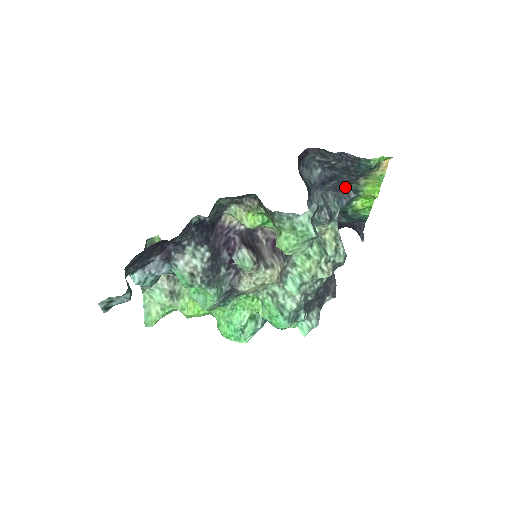
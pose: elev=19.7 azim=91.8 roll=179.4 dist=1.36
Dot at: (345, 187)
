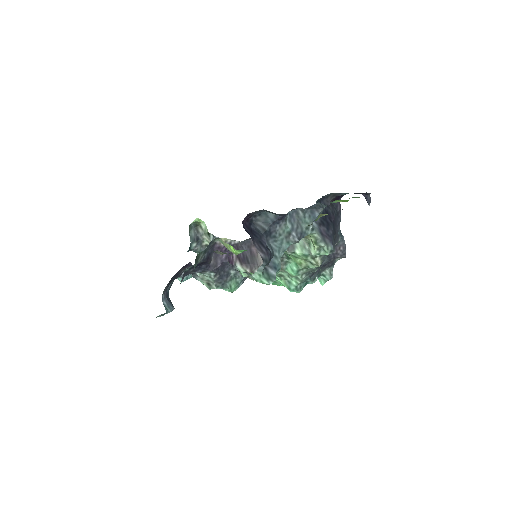
Dot at: occluded
